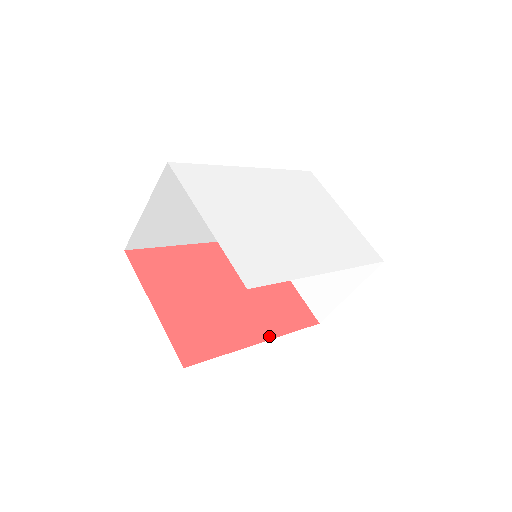
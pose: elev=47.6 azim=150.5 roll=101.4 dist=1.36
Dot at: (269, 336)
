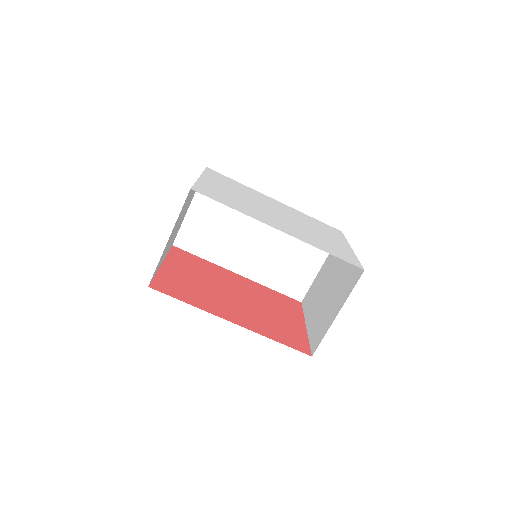
Dot at: (244, 326)
